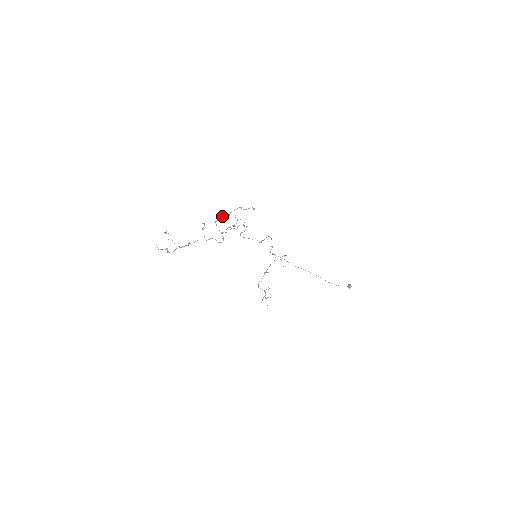
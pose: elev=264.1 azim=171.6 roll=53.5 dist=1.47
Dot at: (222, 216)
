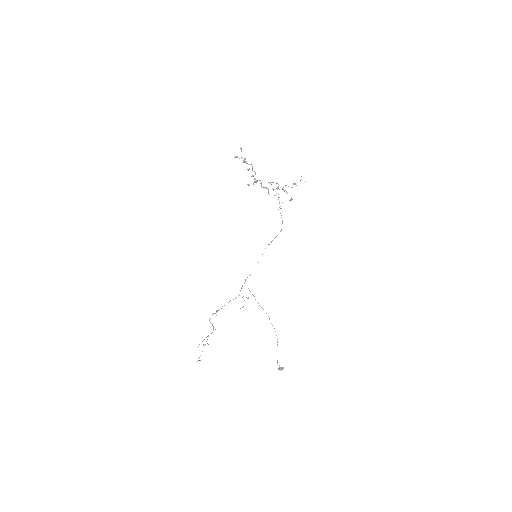
Dot at: occluded
